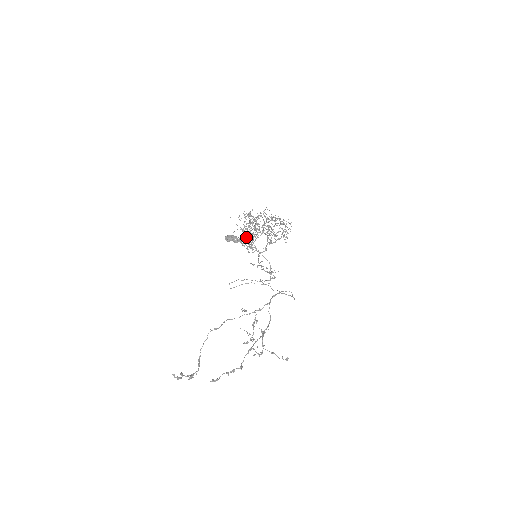
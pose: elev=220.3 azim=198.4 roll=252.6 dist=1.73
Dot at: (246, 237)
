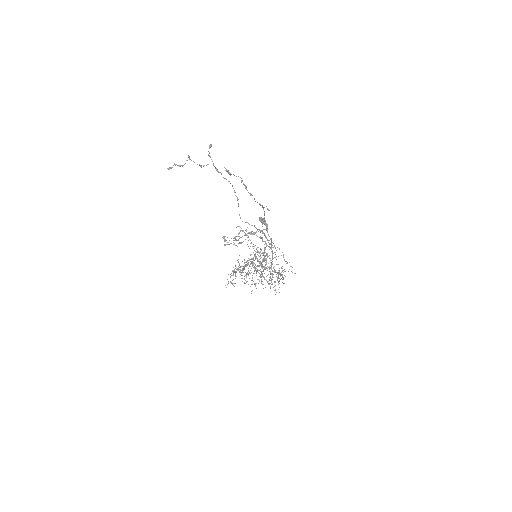
Dot at: occluded
